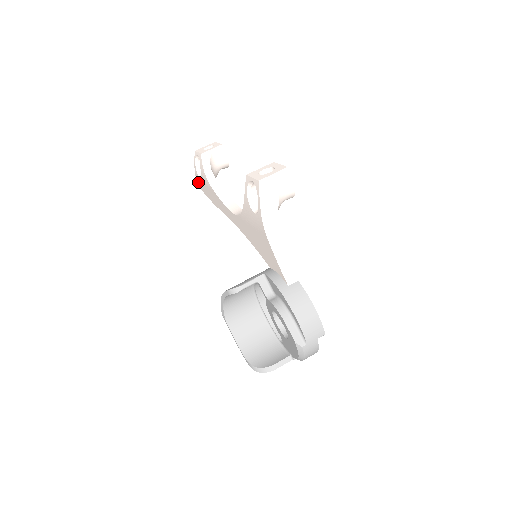
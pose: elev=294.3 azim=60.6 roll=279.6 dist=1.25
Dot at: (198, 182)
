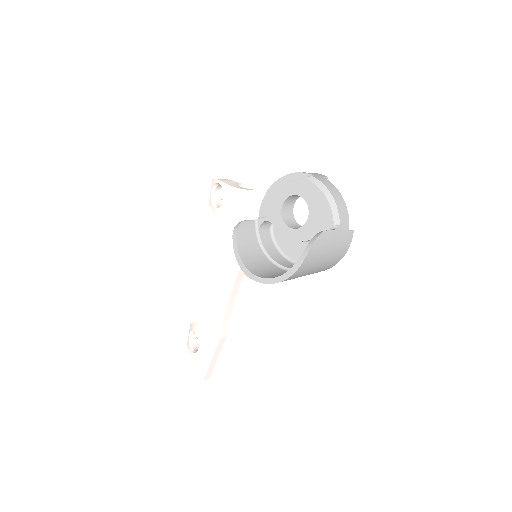
Dot at: (201, 366)
